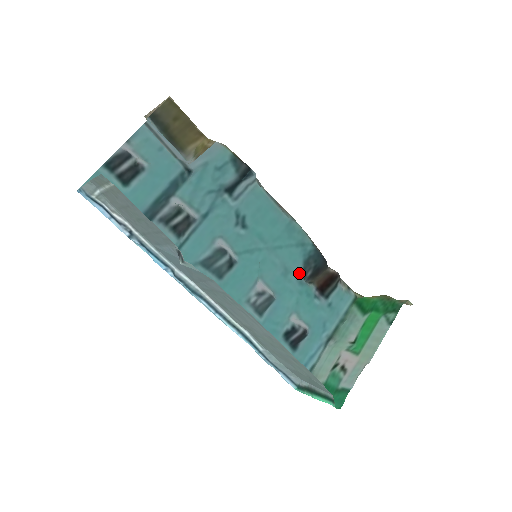
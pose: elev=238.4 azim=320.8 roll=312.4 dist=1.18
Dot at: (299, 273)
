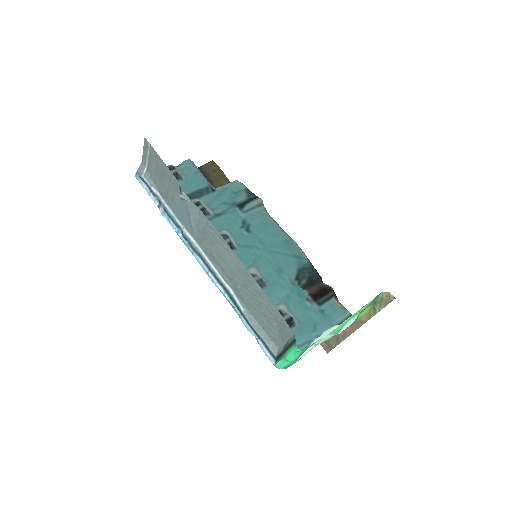
Dot at: (292, 276)
